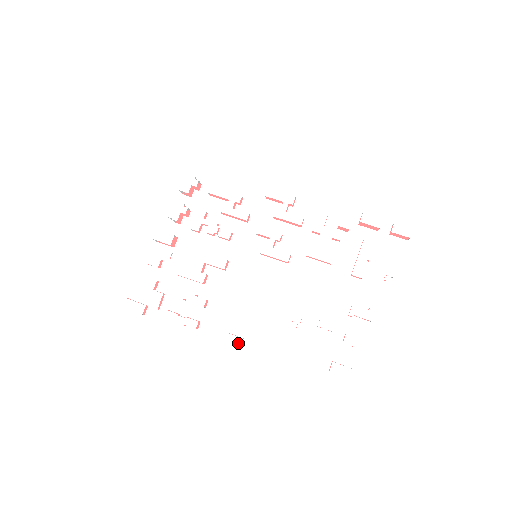
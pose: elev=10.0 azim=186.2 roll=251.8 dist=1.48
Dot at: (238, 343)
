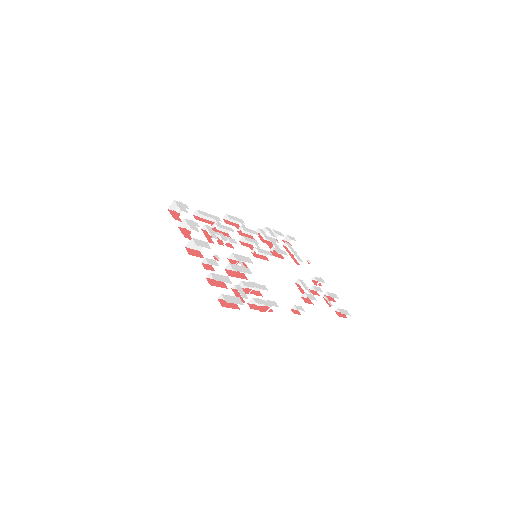
Dot at: (303, 310)
